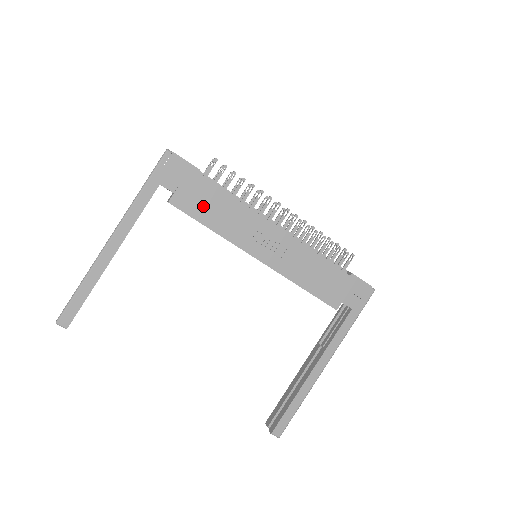
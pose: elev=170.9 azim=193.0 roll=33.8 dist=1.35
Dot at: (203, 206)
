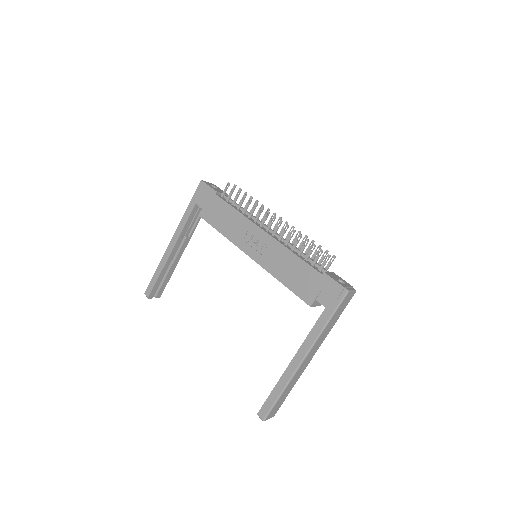
Dot at: (217, 217)
